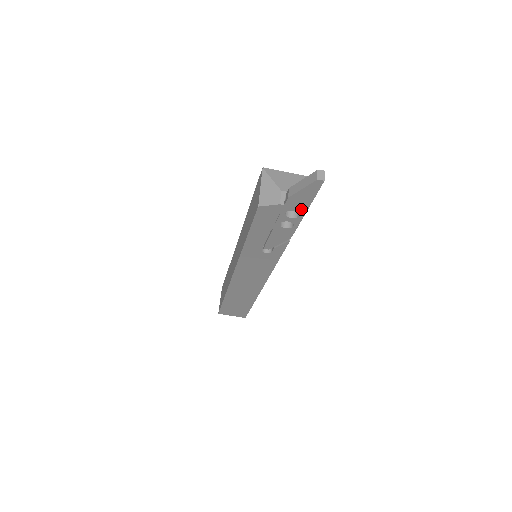
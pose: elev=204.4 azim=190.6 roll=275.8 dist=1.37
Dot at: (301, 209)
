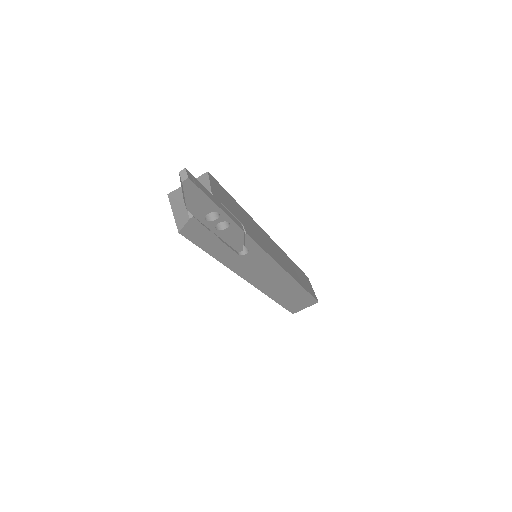
Dot at: (211, 208)
